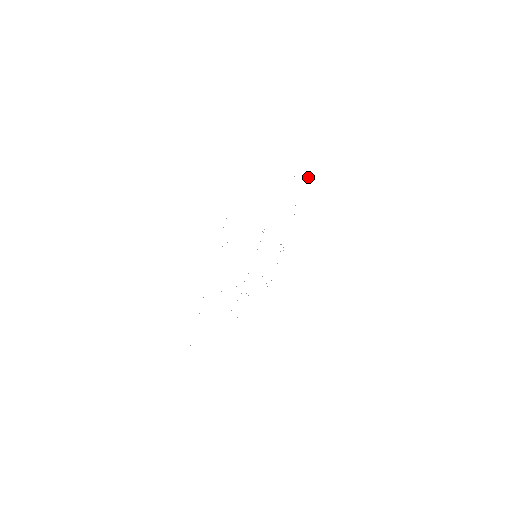
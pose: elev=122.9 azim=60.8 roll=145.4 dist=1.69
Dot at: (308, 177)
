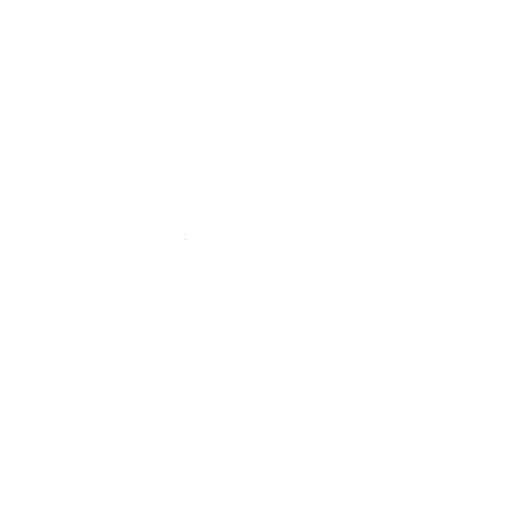
Dot at: occluded
